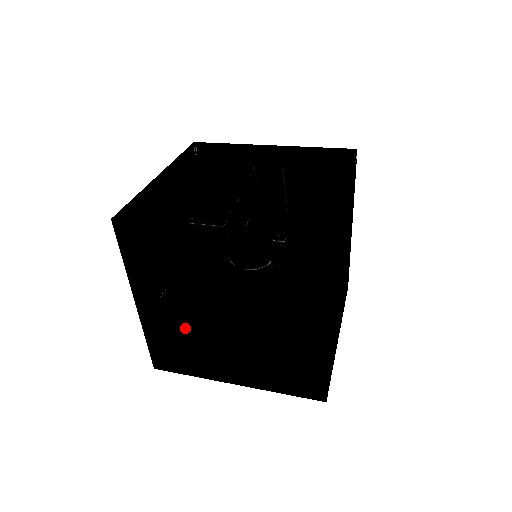
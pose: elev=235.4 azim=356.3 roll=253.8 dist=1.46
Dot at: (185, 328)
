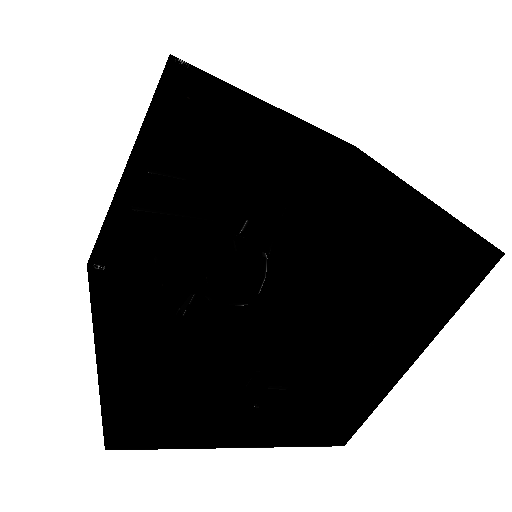
Dot at: (312, 375)
